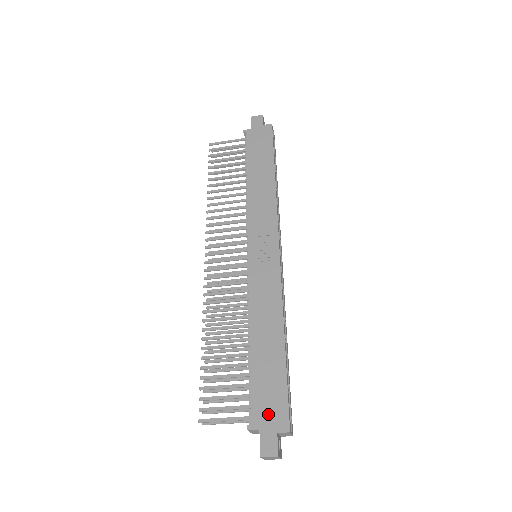
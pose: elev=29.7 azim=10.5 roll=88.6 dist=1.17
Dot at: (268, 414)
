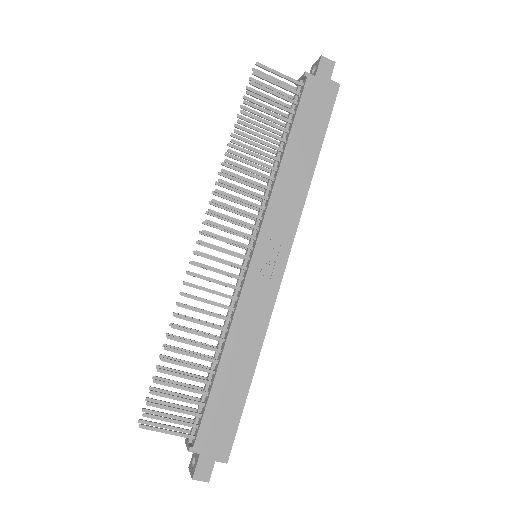
Dot at: (213, 442)
